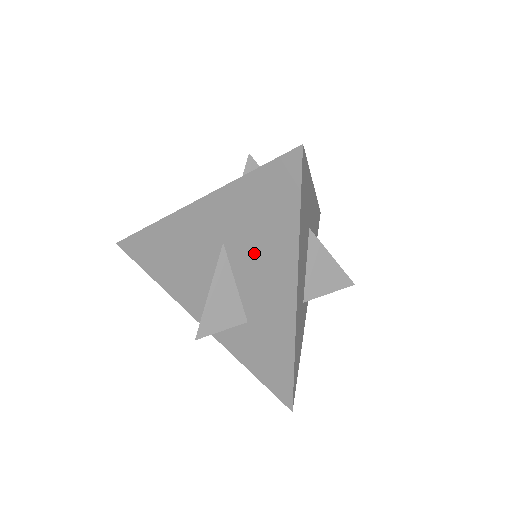
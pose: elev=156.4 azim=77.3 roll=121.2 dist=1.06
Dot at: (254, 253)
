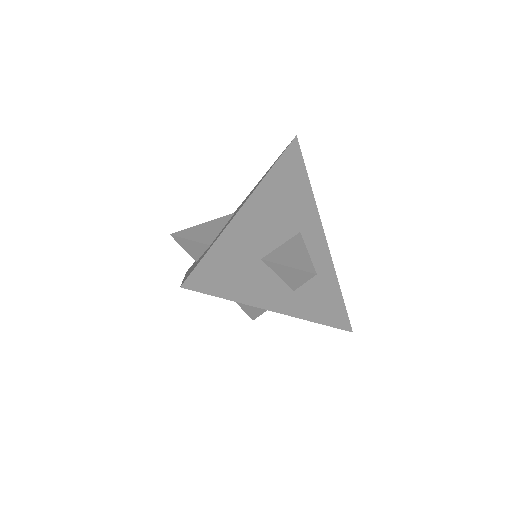
Dot at: occluded
